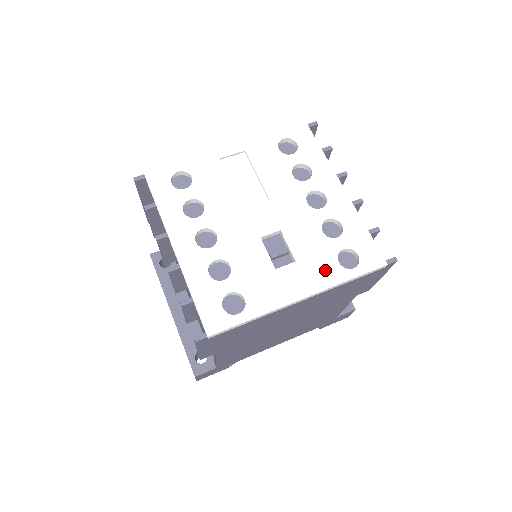
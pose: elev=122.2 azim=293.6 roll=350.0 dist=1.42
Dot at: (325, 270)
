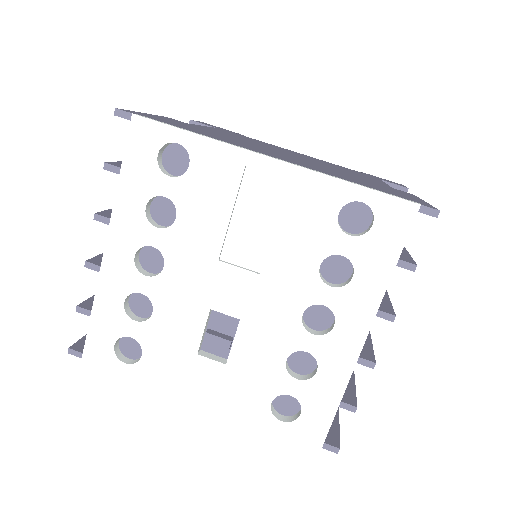
Dot at: (249, 398)
